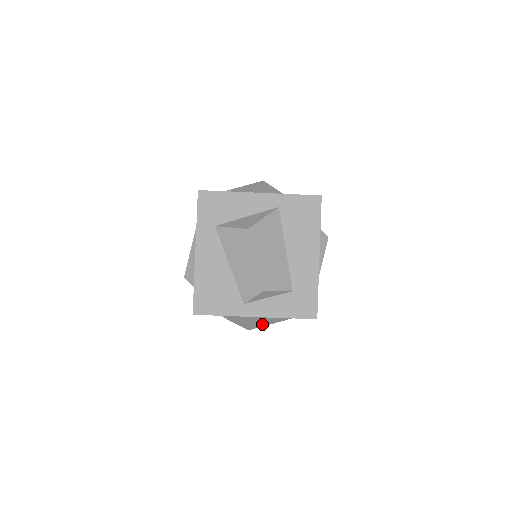
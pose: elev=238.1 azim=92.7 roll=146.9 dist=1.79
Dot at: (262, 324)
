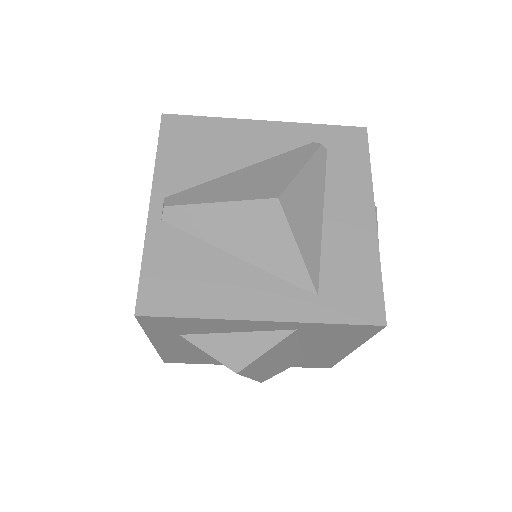
Dot at: occluded
